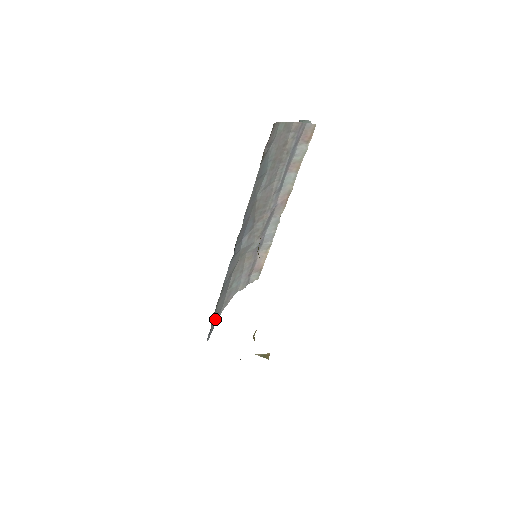
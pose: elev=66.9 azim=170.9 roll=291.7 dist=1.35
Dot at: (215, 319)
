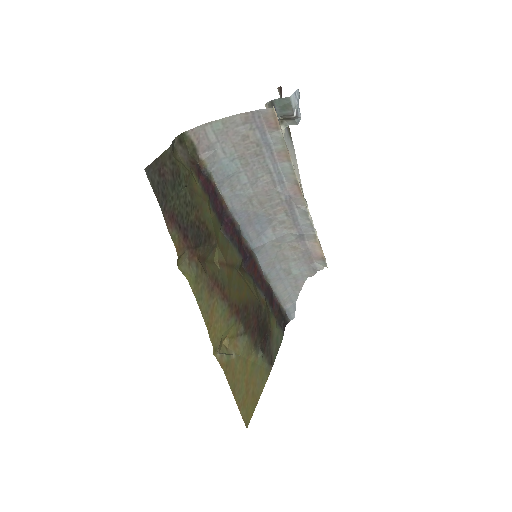
Dot at: (289, 301)
